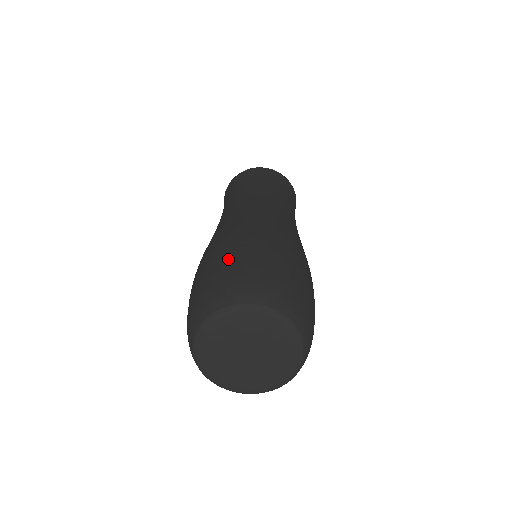
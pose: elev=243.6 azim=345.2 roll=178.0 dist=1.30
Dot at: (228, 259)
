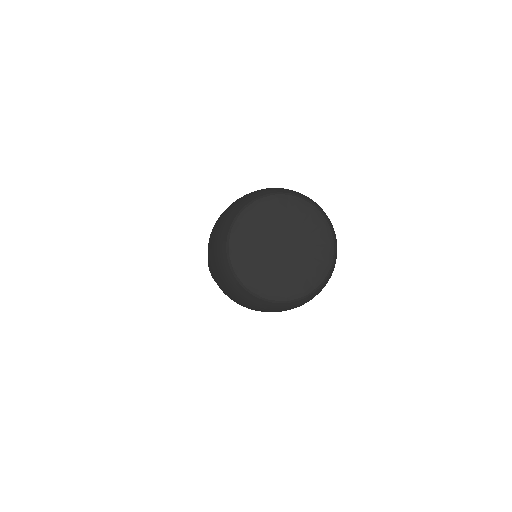
Dot at: occluded
